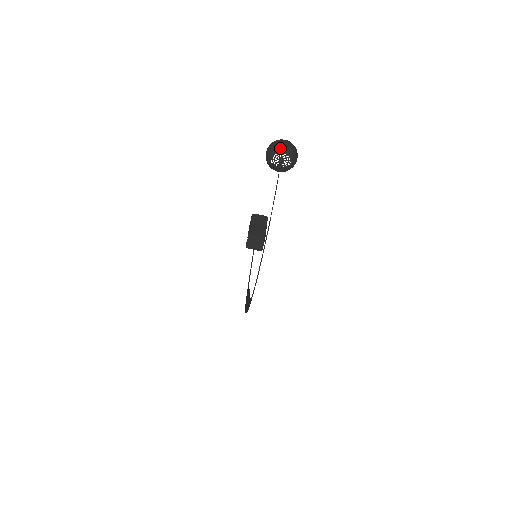
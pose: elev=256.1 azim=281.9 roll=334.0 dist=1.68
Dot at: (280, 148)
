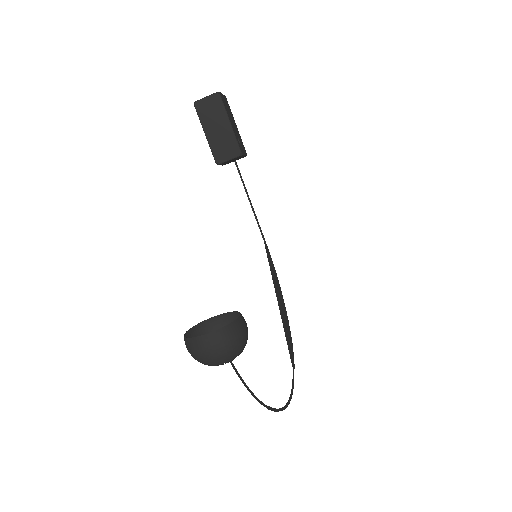
Dot at: (209, 363)
